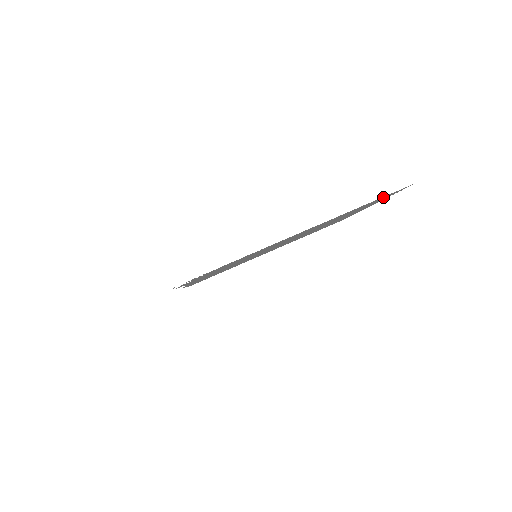
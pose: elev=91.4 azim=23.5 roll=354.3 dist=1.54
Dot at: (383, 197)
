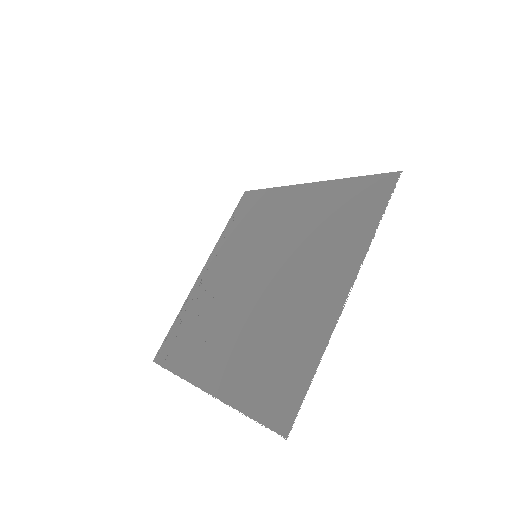
Dot at: (271, 403)
